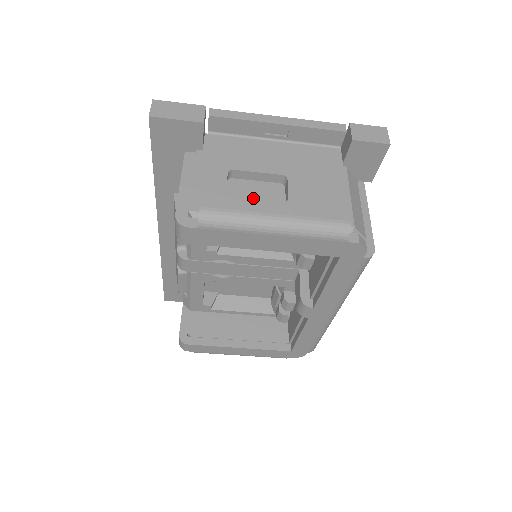
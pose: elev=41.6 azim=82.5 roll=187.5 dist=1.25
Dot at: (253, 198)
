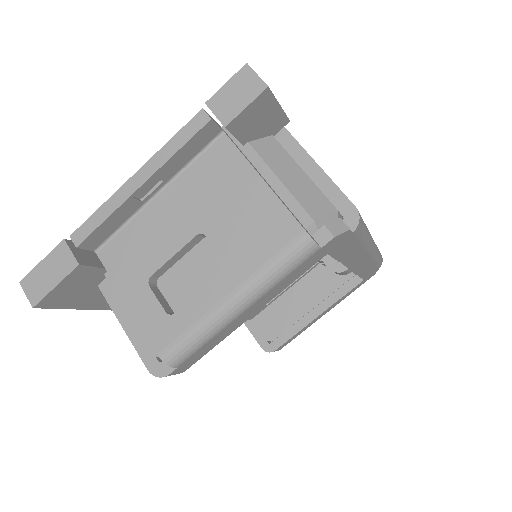
Dot at: (194, 284)
